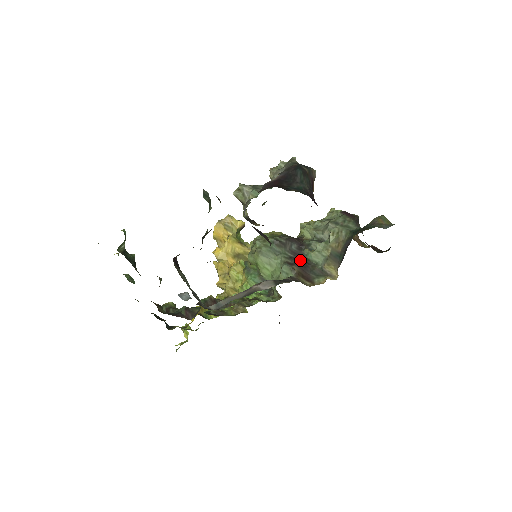
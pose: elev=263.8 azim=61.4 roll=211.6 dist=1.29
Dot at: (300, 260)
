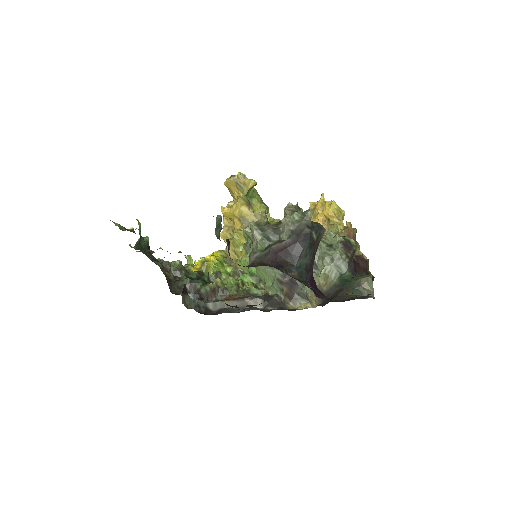
Dot at: (291, 279)
